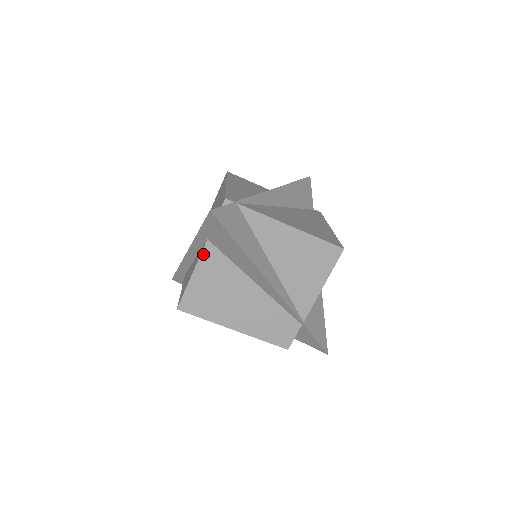
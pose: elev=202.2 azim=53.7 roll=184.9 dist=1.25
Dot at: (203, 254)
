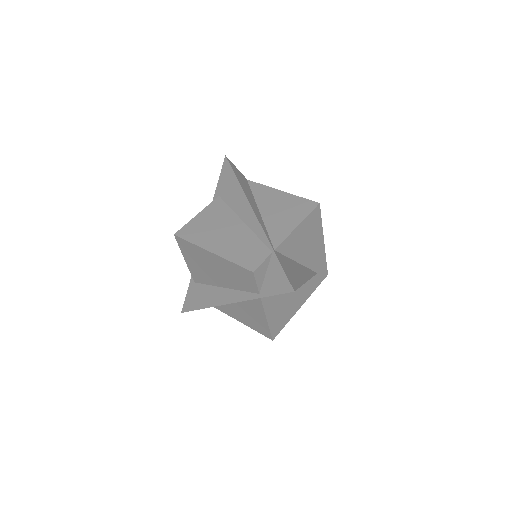
Dot at: (212, 203)
